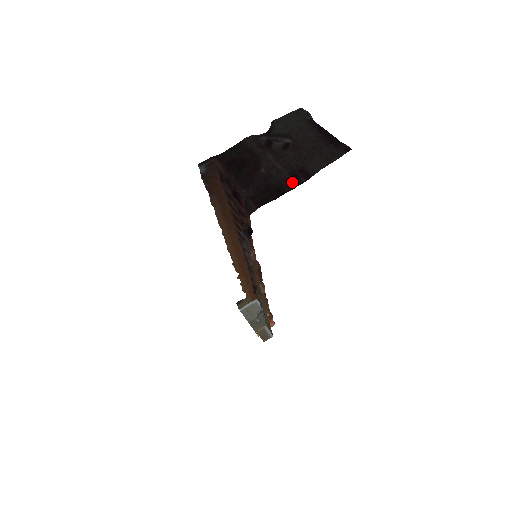
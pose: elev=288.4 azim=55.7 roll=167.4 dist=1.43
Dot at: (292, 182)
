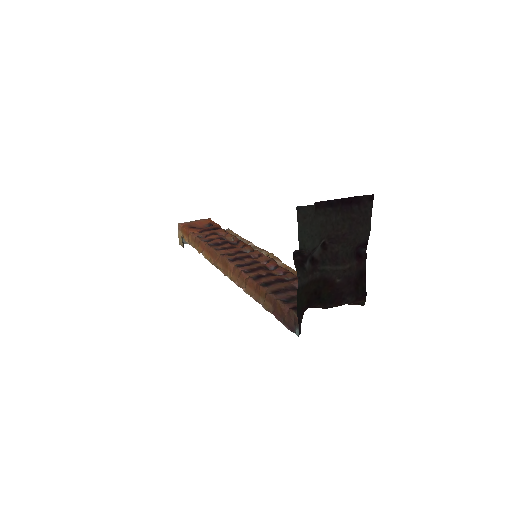
Dot at: (362, 260)
